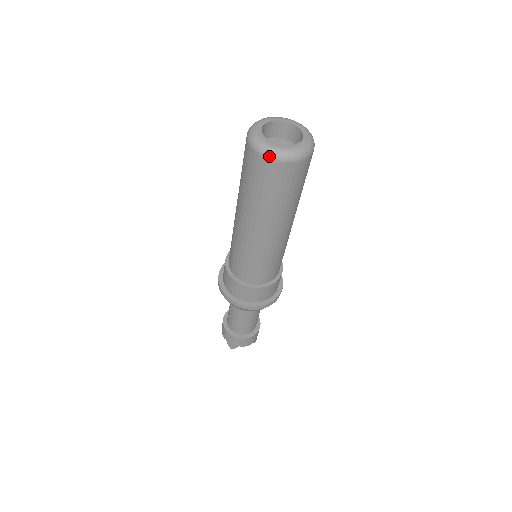
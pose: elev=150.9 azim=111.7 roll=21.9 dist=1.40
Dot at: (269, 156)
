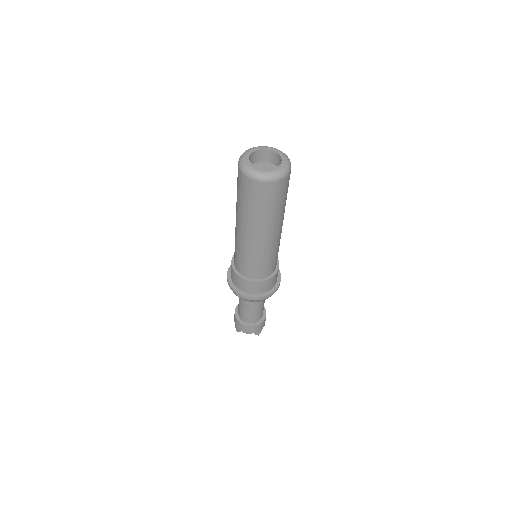
Dot at: (244, 172)
